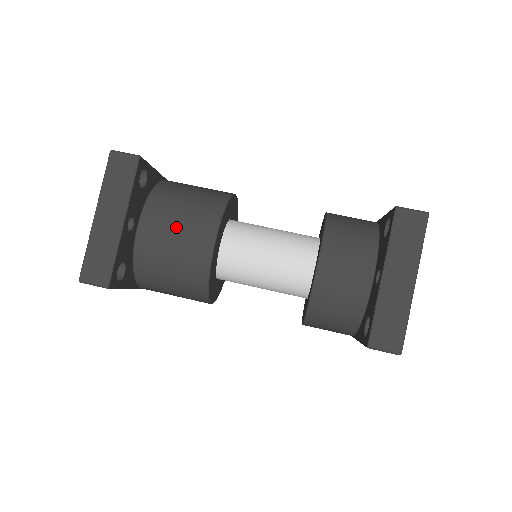
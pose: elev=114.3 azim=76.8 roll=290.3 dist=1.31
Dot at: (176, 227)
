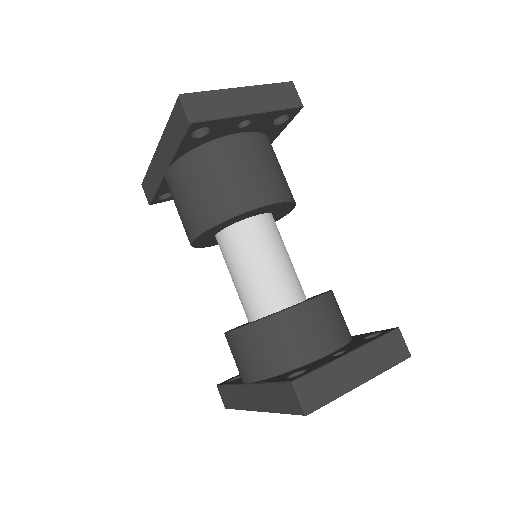
Dot at: (259, 166)
